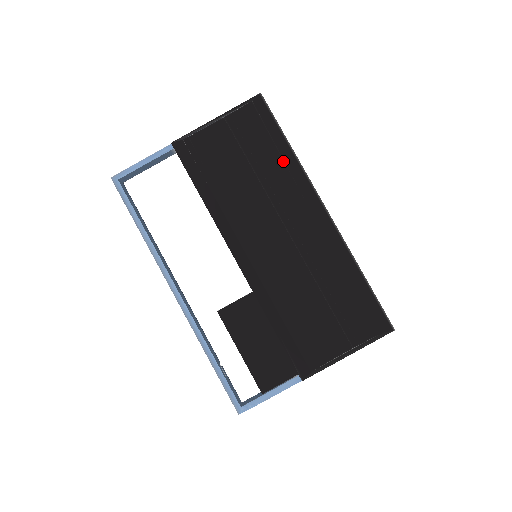
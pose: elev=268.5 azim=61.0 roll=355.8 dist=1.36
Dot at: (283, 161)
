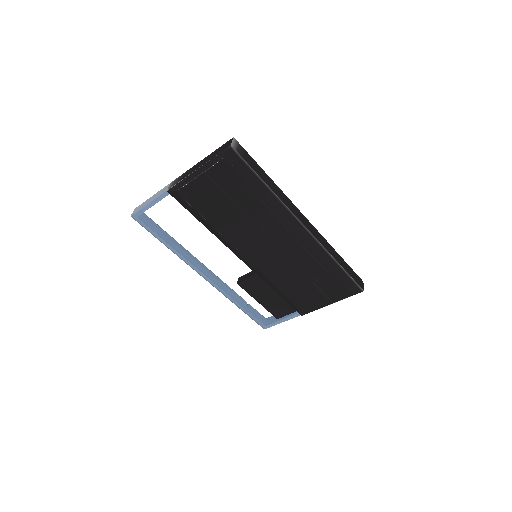
Dot at: (263, 200)
